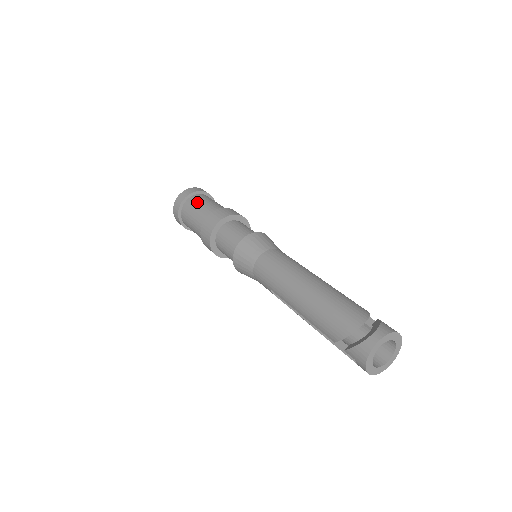
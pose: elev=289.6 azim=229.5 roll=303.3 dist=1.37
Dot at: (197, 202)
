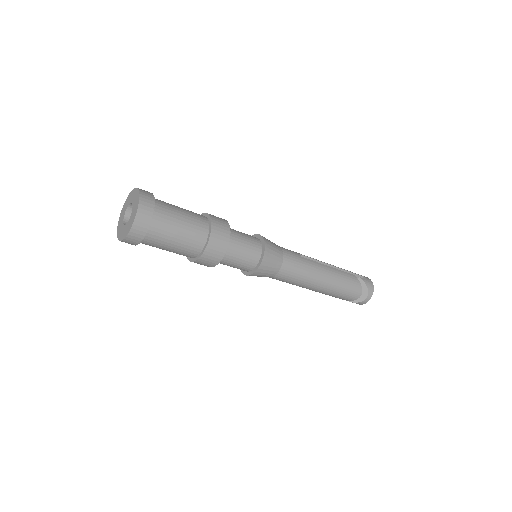
Dot at: (166, 236)
